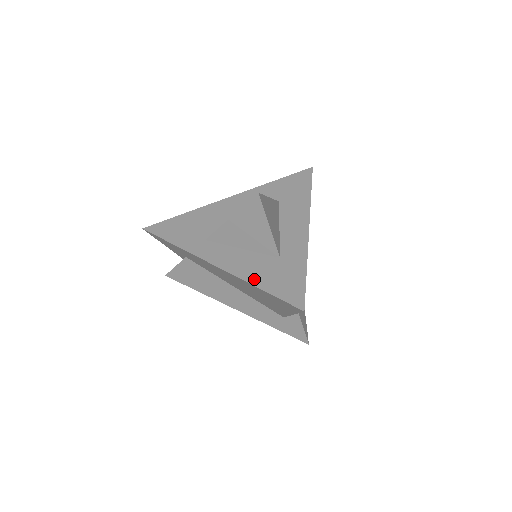
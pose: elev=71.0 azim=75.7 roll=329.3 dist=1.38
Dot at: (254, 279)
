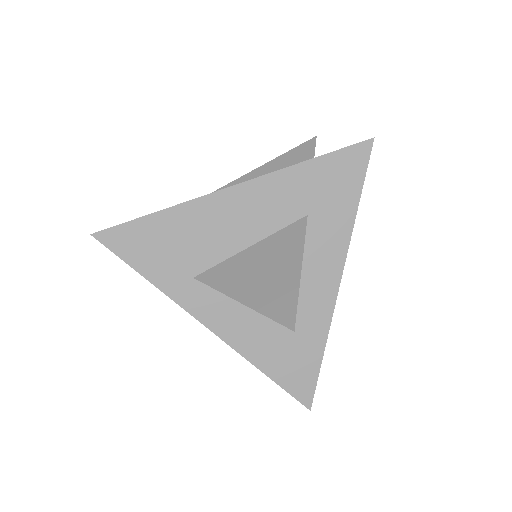
Dot at: (258, 359)
